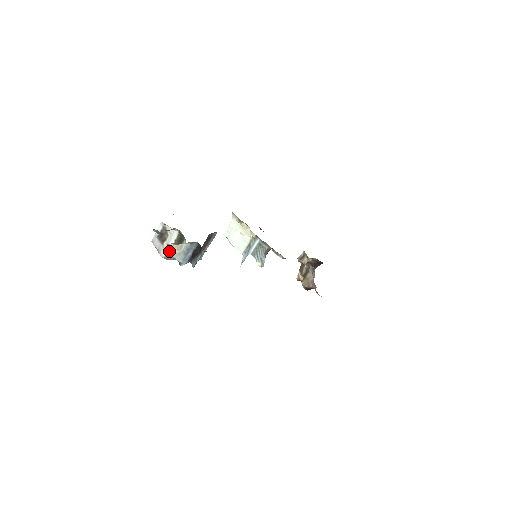
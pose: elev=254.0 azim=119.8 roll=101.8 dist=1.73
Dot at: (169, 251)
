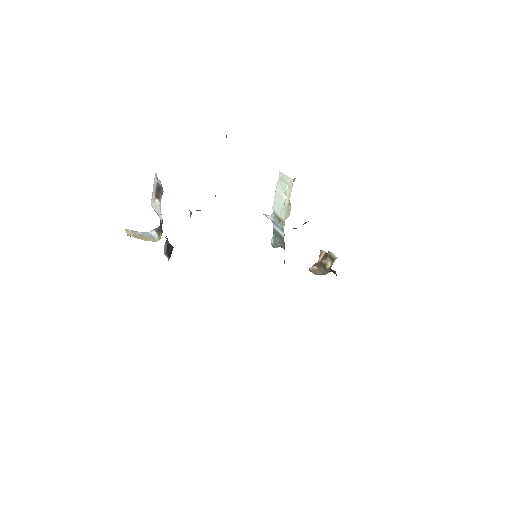
Dot at: (138, 234)
